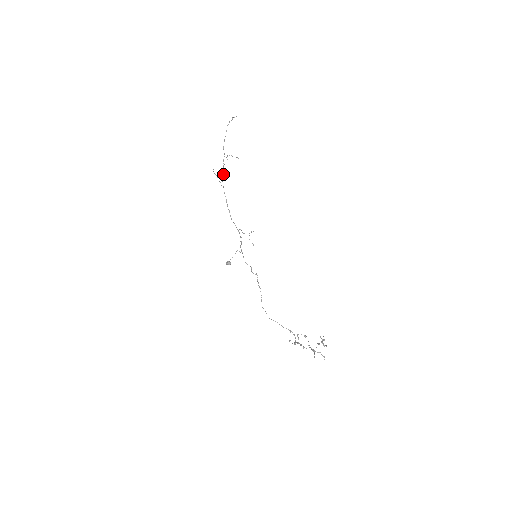
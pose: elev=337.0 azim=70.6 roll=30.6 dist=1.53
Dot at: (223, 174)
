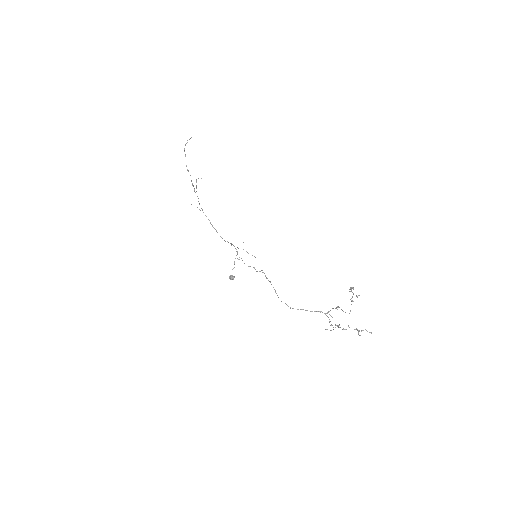
Dot at: occluded
